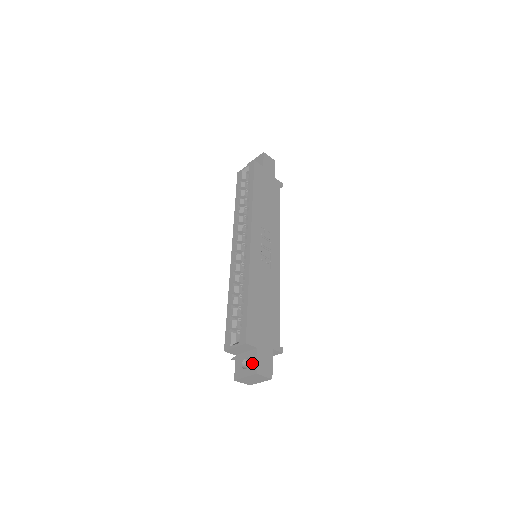
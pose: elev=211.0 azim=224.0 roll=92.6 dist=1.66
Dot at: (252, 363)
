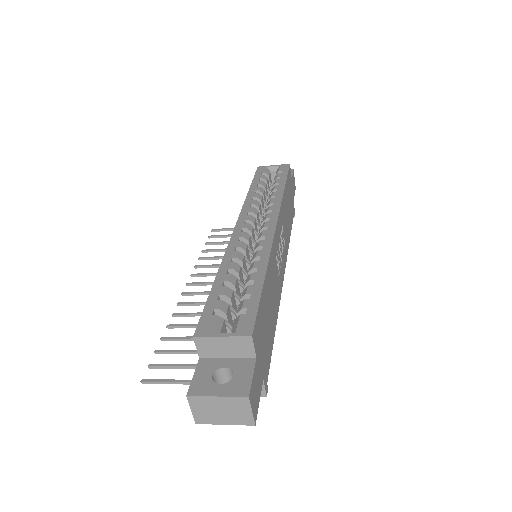
Dot at: (240, 377)
